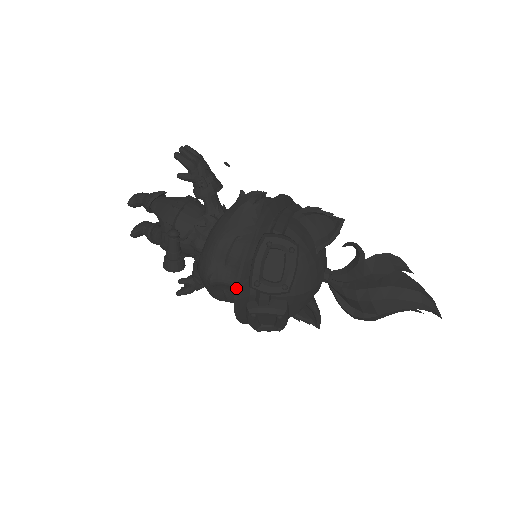
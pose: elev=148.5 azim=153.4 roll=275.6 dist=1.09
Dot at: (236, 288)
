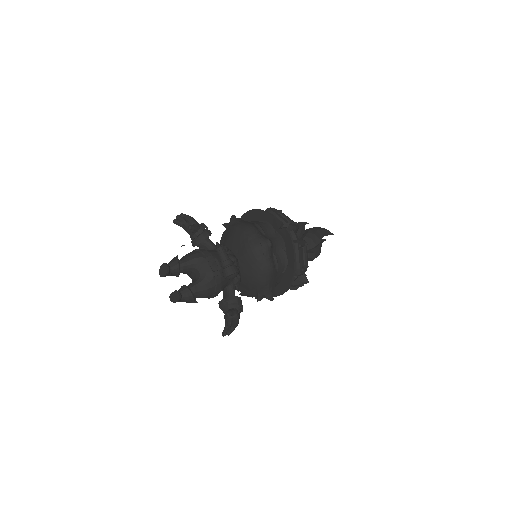
Dot at: (286, 228)
